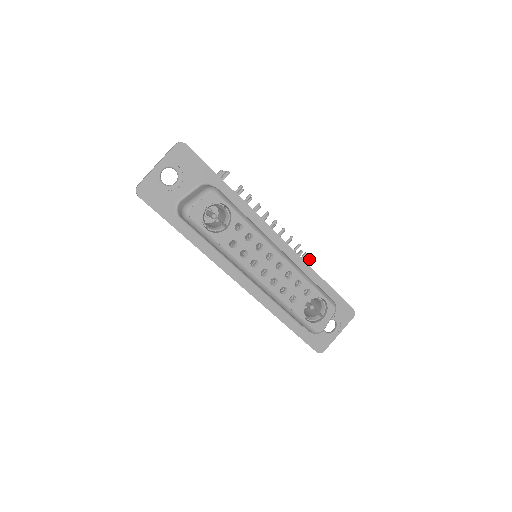
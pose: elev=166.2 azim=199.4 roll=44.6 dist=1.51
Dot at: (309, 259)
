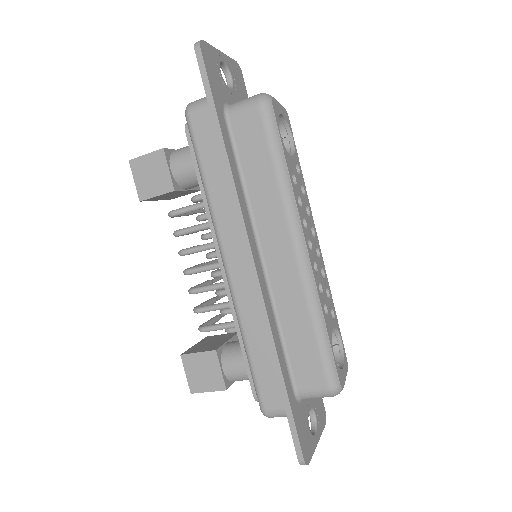
Dot at: occluded
